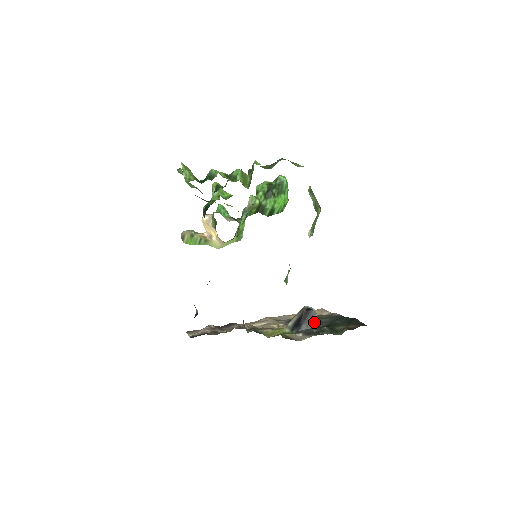
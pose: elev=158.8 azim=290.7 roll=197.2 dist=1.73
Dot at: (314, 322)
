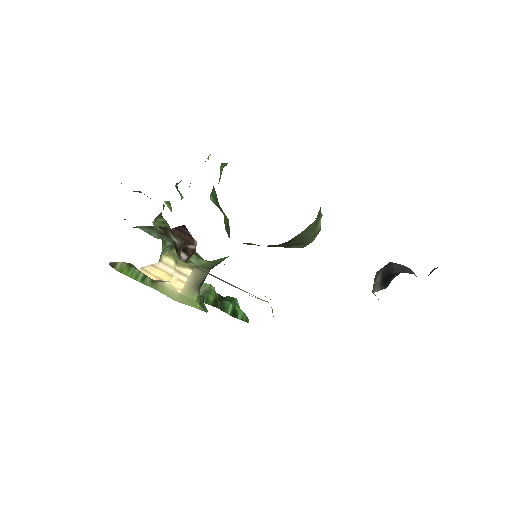
Dot at: (410, 270)
